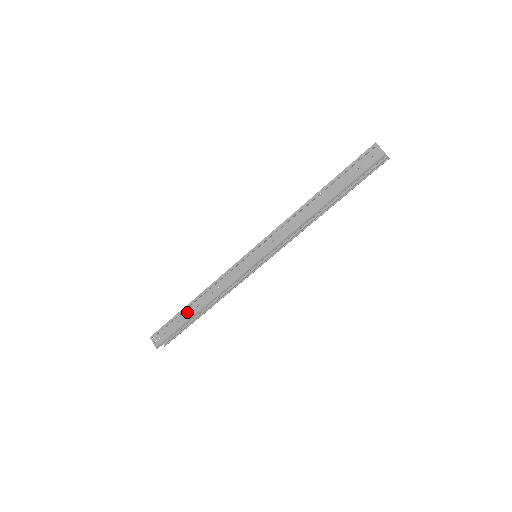
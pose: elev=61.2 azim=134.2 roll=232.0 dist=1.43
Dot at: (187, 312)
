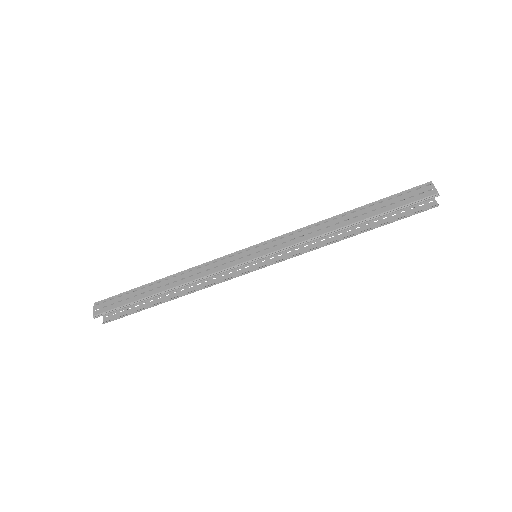
Dot at: (151, 288)
